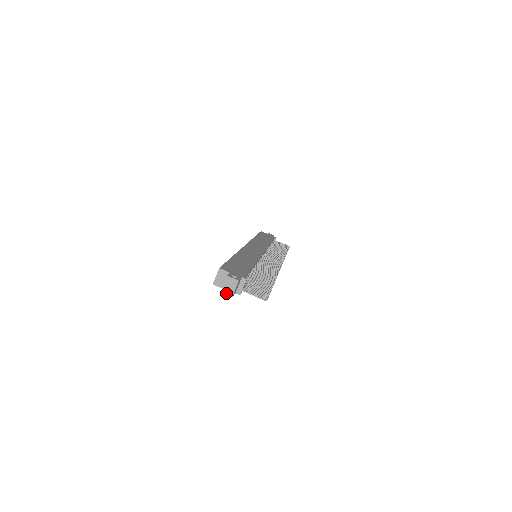
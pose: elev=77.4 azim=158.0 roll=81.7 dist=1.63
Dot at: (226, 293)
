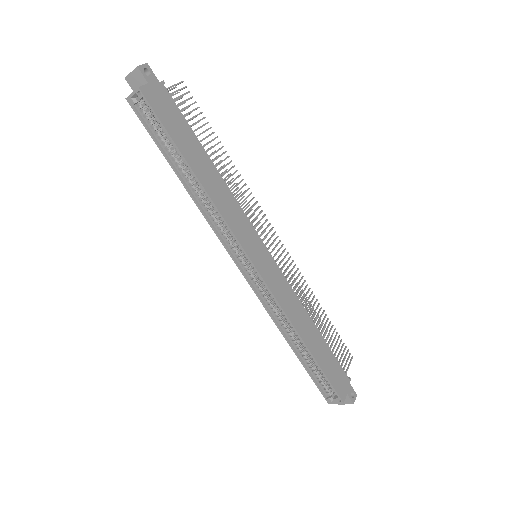
Dot at: occluded
